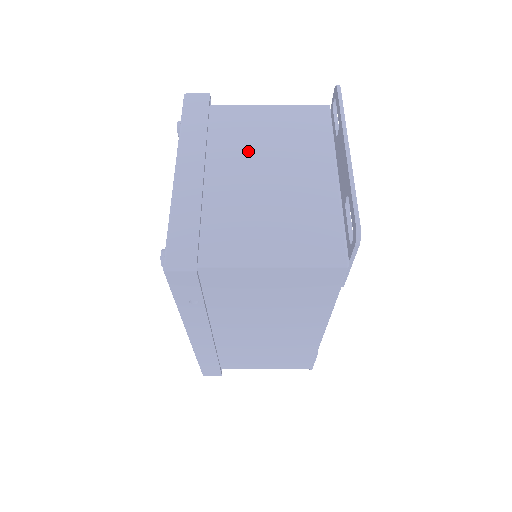
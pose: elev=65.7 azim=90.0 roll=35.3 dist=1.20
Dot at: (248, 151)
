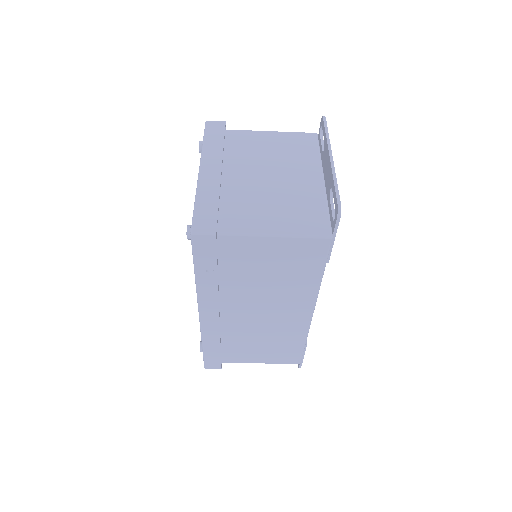
Dot at: (255, 161)
